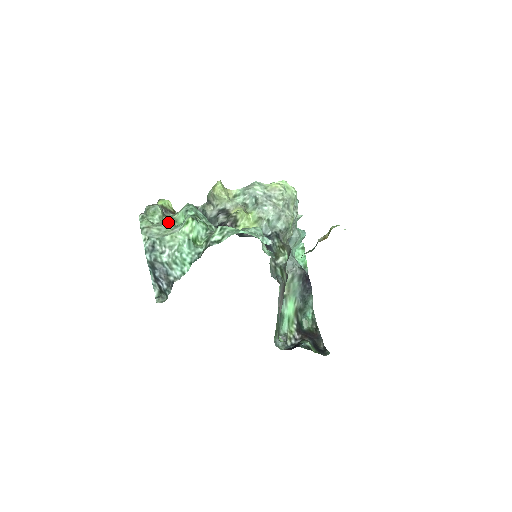
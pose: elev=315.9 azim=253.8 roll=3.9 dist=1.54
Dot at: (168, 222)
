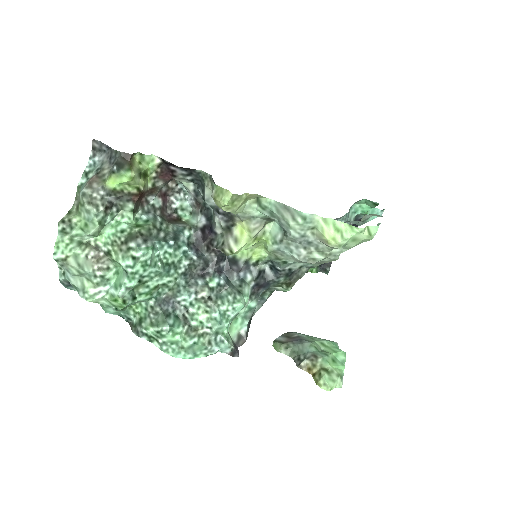
Dot at: (101, 257)
